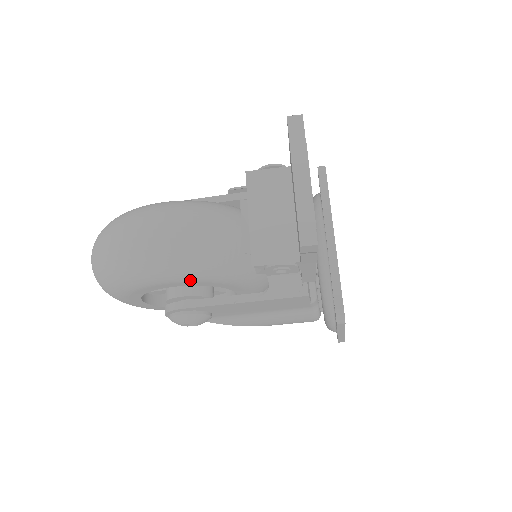
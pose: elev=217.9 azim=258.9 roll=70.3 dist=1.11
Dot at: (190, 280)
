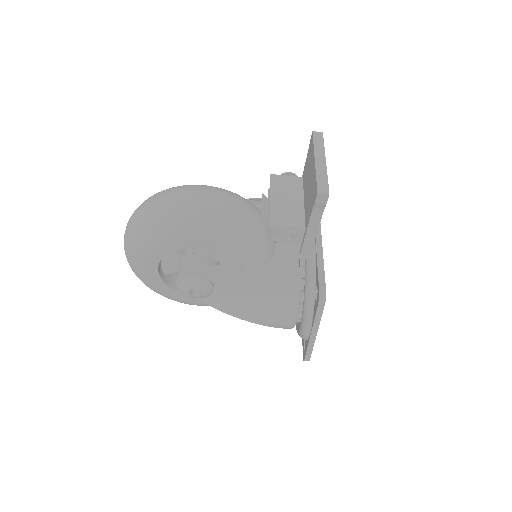
Dot at: (213, 241)
